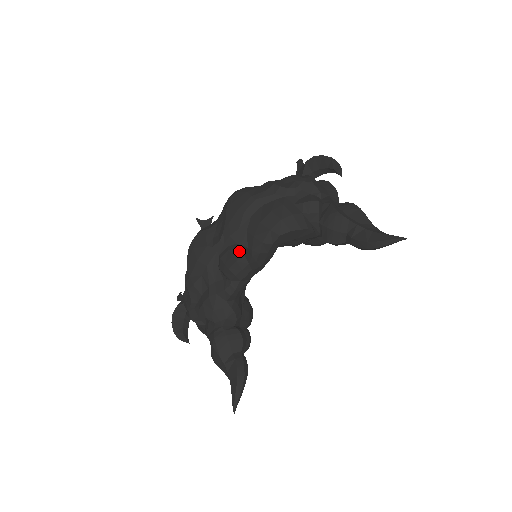
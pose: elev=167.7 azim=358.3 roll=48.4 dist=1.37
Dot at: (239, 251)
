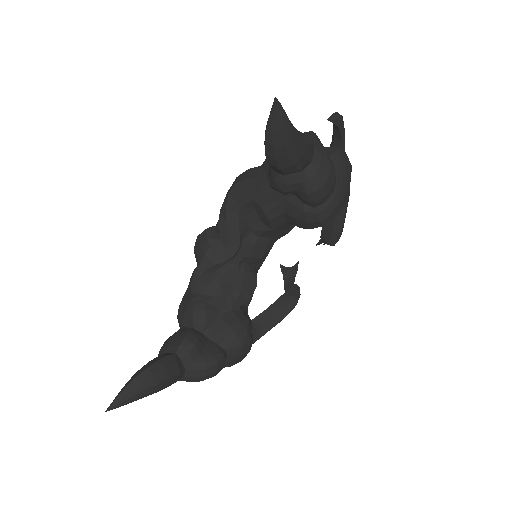
Dot at: (207, 228)
